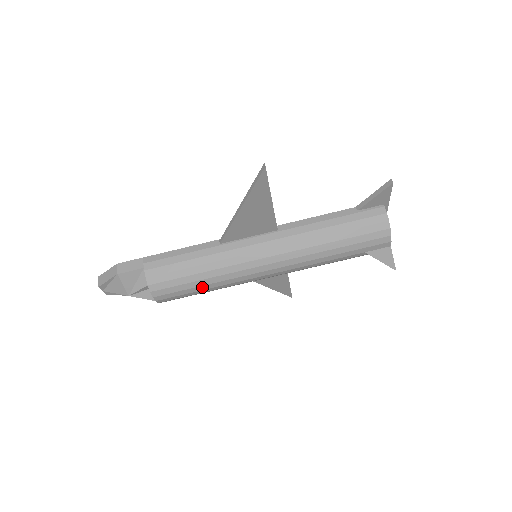
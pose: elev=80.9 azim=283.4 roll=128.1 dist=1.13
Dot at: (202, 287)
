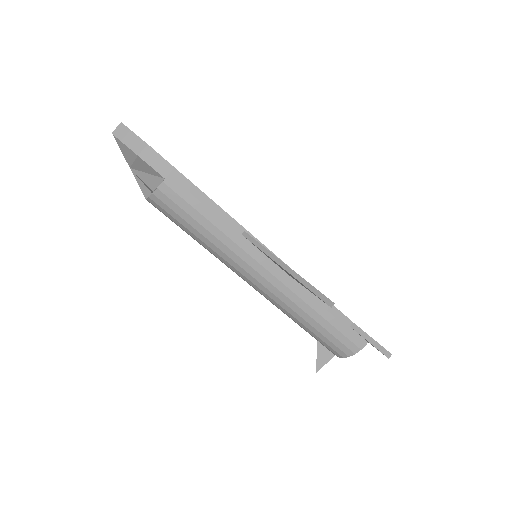
Dot at: (192, 236)
